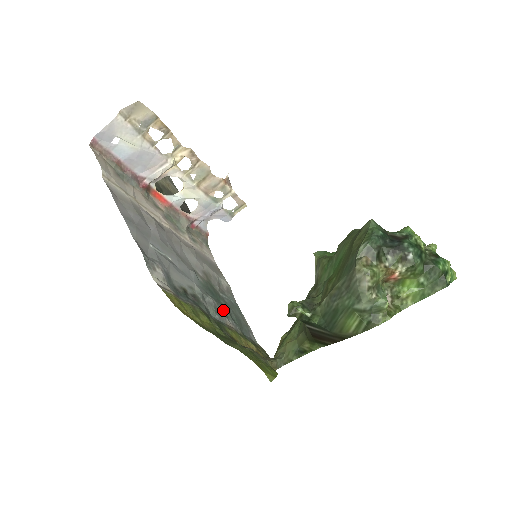
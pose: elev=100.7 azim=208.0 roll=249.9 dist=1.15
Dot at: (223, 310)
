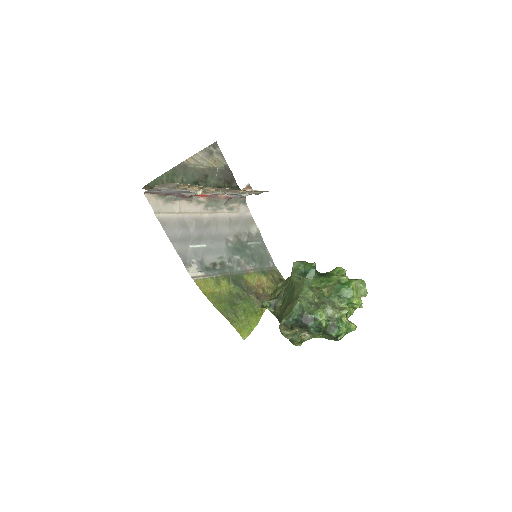
Dot at: (246, 259)
